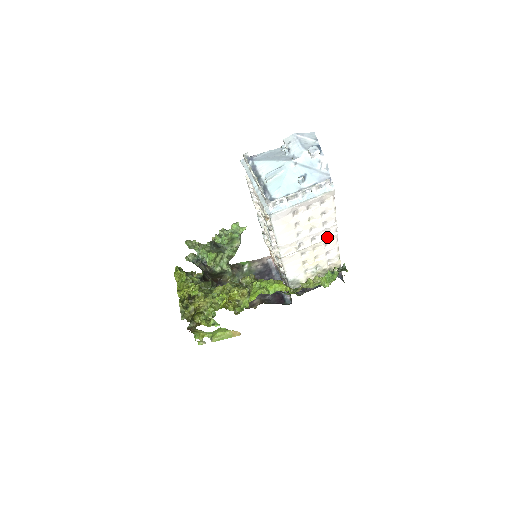
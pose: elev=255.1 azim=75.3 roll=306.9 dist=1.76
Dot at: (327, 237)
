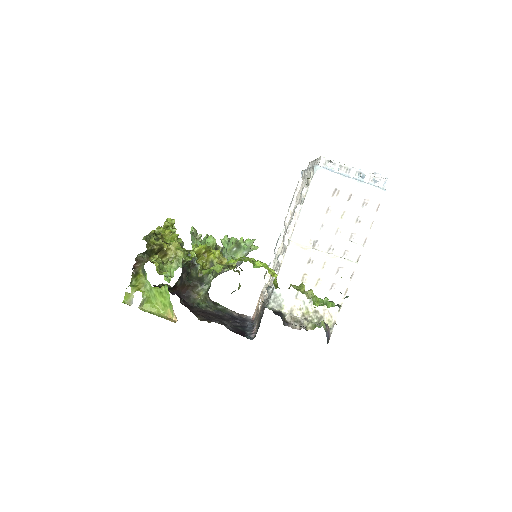
Dot at: (345, 258)
